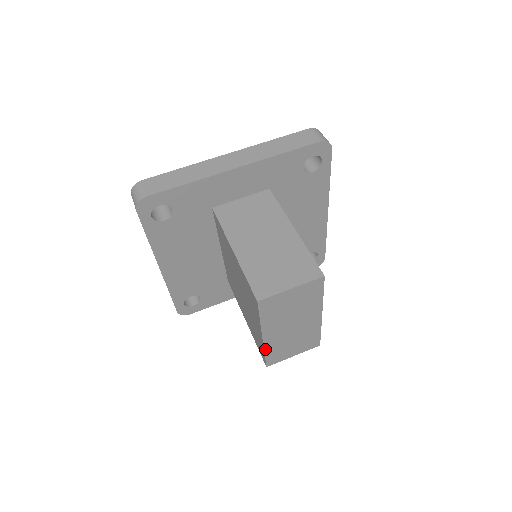
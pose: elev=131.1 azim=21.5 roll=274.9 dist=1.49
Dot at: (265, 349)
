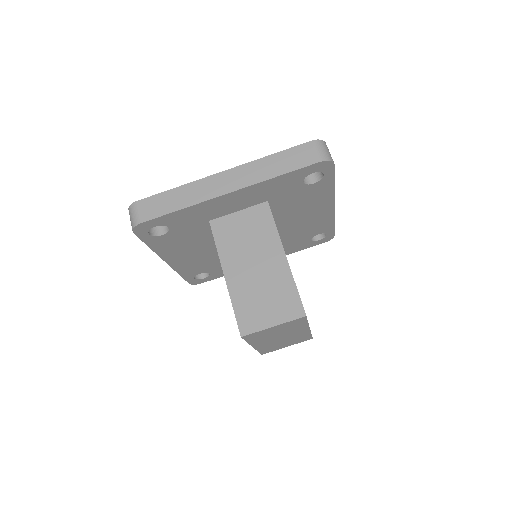
Dot at: (257, 349)
